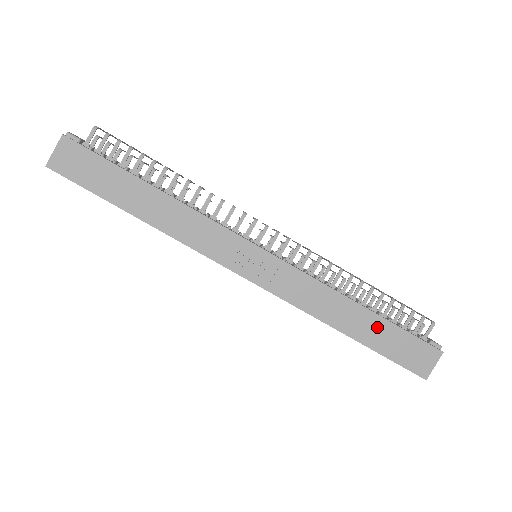
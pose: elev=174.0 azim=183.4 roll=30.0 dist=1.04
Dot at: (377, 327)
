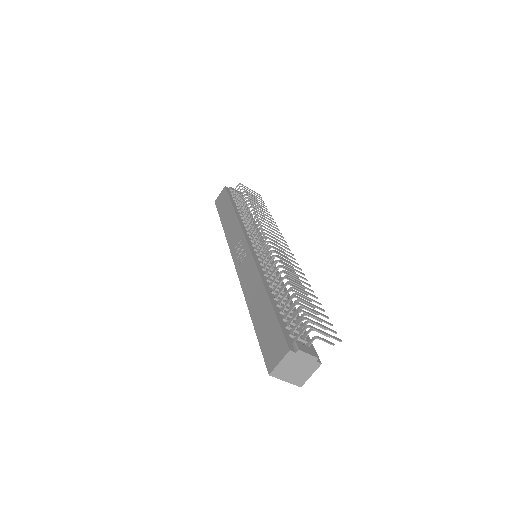
Dot at: (265, 311)
